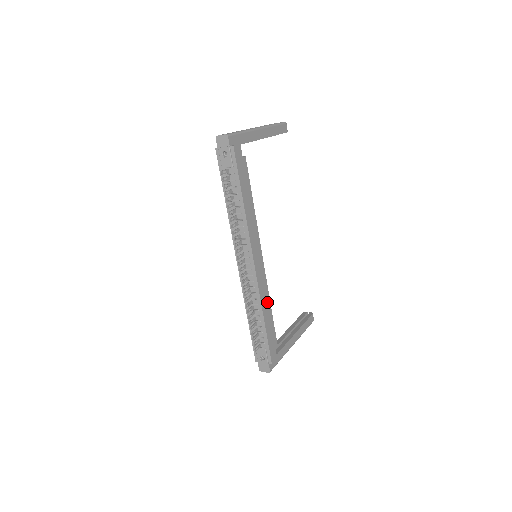
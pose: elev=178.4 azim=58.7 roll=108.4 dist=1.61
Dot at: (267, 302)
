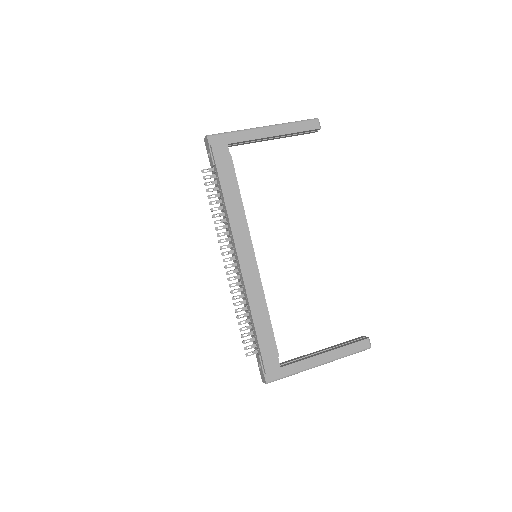
Dot at: (261, 305)
